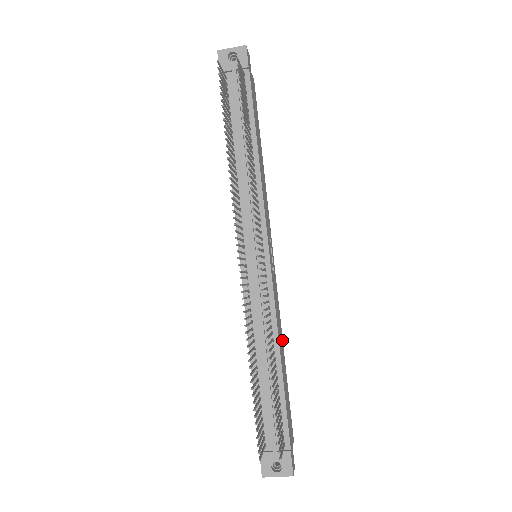
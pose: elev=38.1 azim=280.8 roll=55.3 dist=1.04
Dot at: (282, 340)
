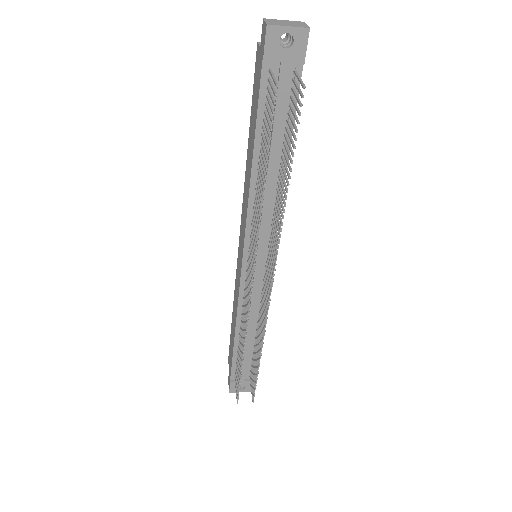
Dot at: occluded
